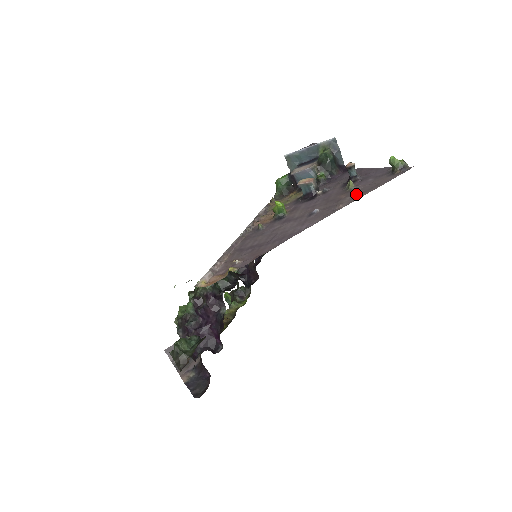
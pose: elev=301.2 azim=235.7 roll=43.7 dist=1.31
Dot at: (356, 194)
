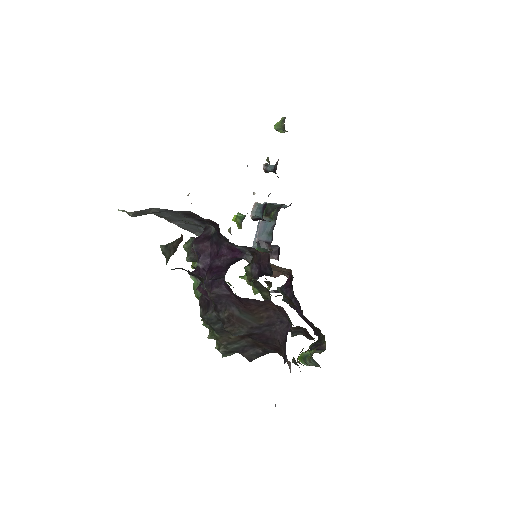
Dot at: occluded
